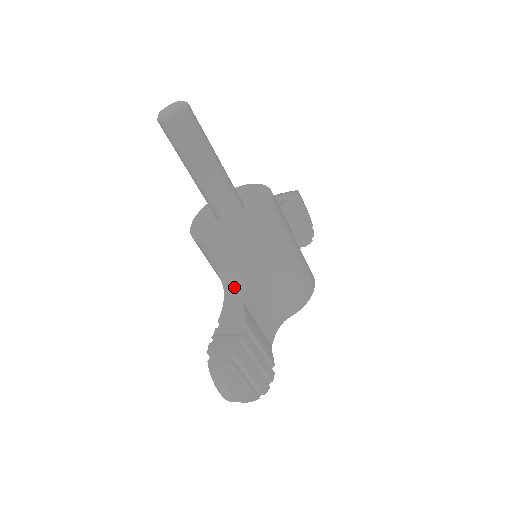
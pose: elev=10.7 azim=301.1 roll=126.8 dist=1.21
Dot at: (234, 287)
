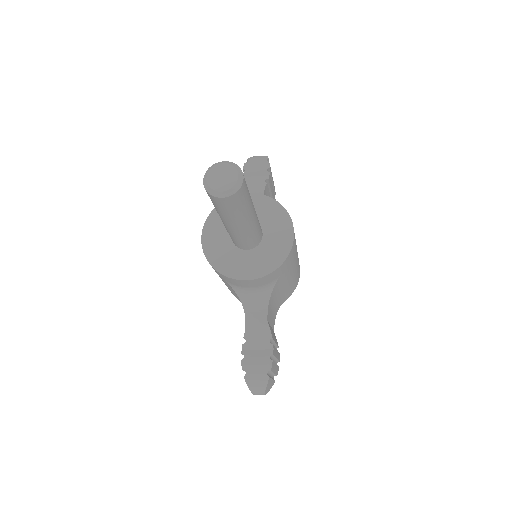
Dot at: (255, 305)
